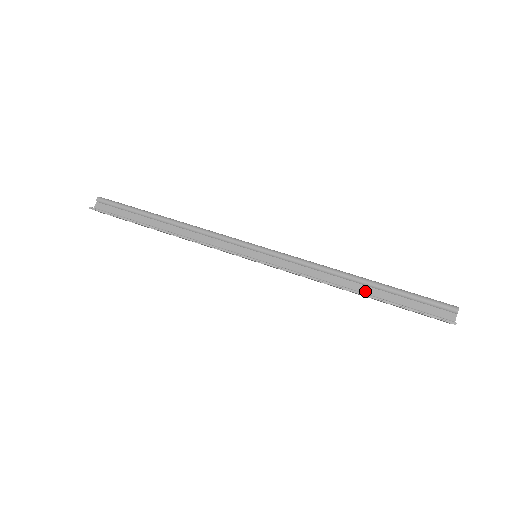
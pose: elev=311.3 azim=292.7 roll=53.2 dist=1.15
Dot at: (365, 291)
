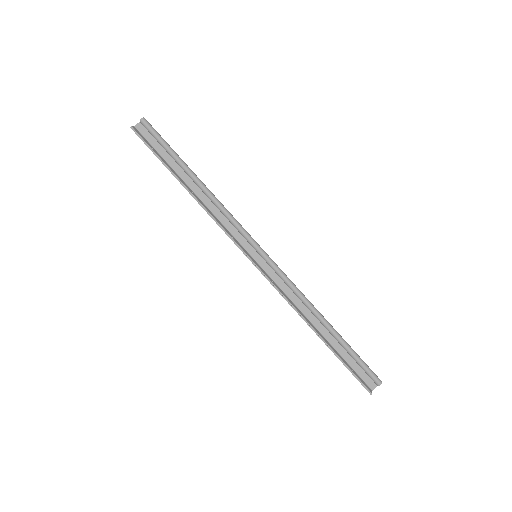
Dot at: (324, 333)
